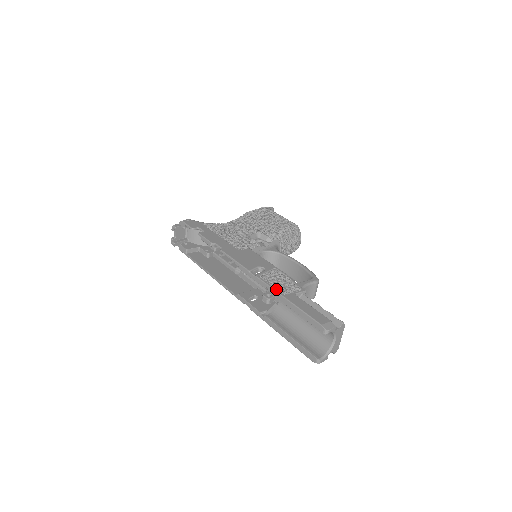
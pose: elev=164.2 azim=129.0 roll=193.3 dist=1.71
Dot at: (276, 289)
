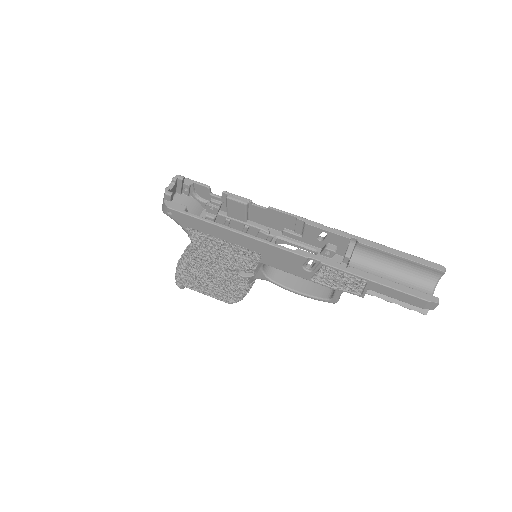
Dot at: (367, 240)
